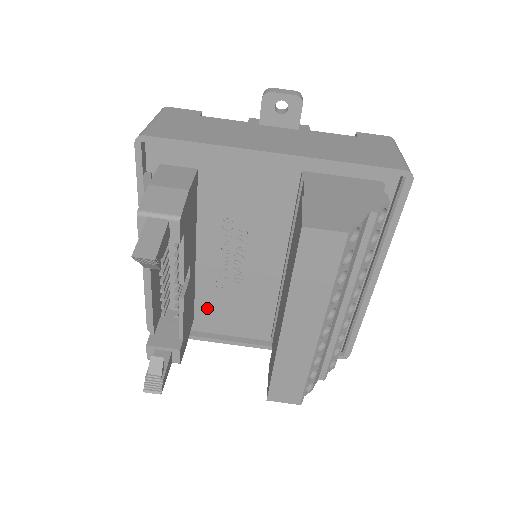
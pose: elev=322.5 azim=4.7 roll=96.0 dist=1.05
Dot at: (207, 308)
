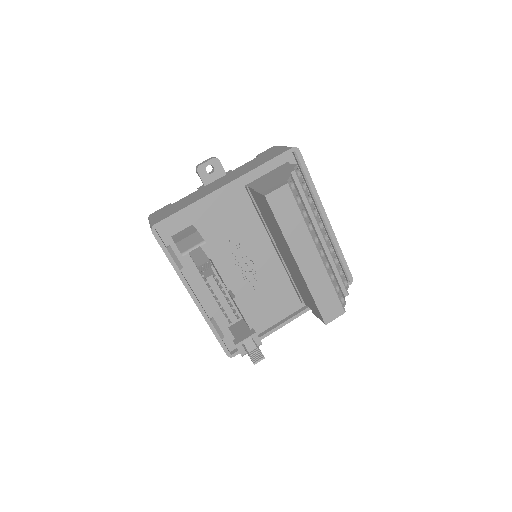
Dot at: (252, 312)
